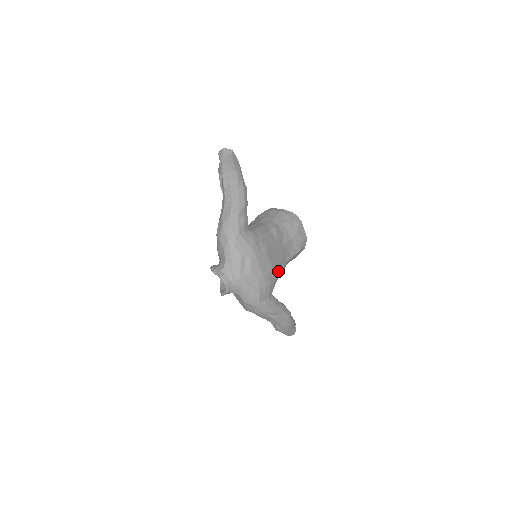
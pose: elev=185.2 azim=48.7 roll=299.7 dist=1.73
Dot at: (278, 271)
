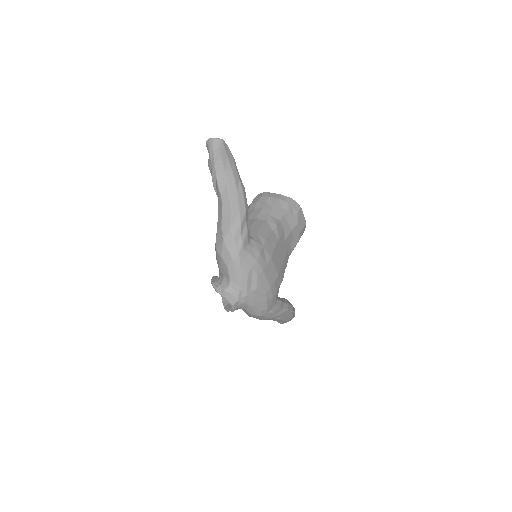
Dot at: (282, 273)
